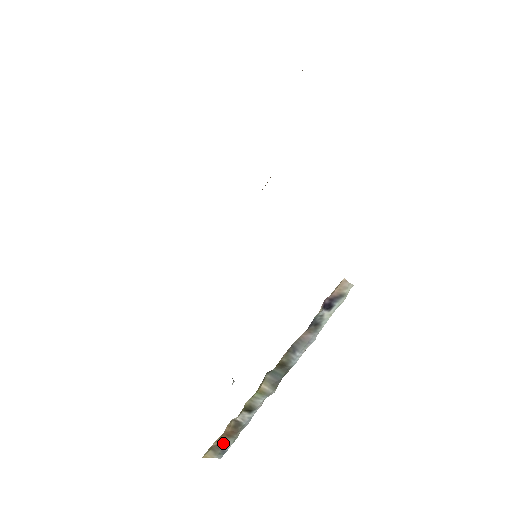
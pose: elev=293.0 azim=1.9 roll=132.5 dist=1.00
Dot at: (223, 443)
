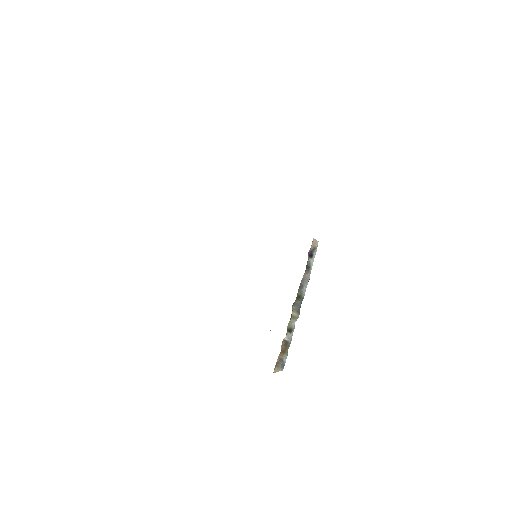
Dot at: (282, 359)
